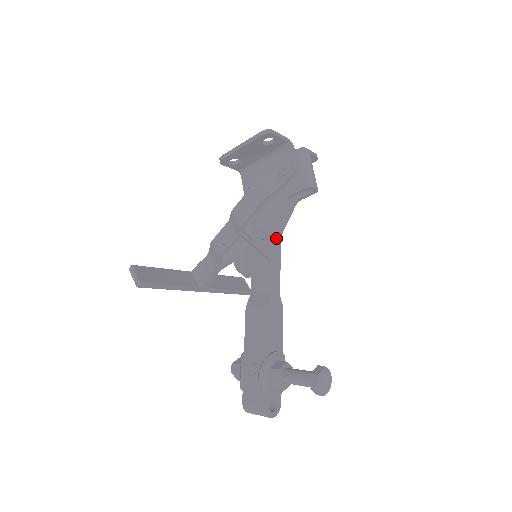
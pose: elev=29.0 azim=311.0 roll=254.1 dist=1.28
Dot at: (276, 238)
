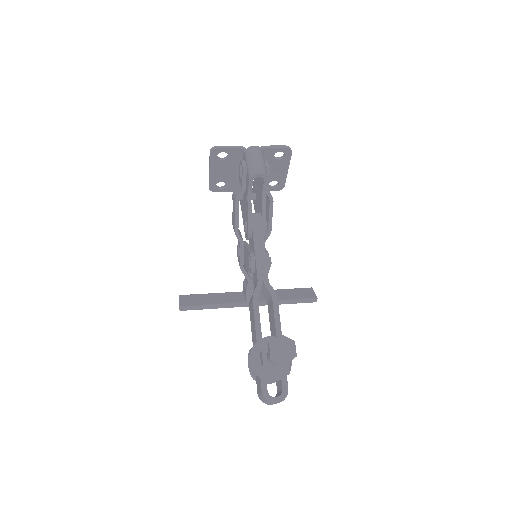
Dot at: (255, 233)
